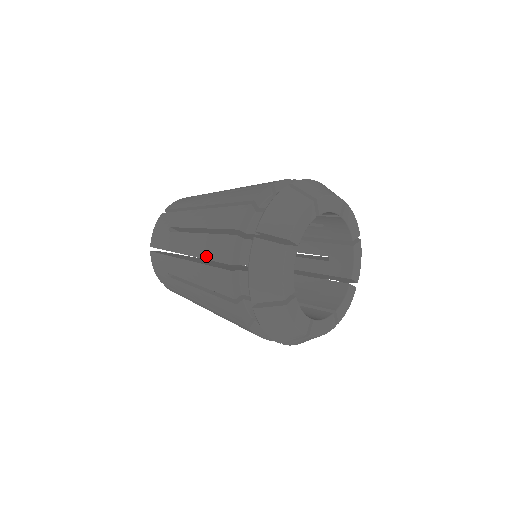
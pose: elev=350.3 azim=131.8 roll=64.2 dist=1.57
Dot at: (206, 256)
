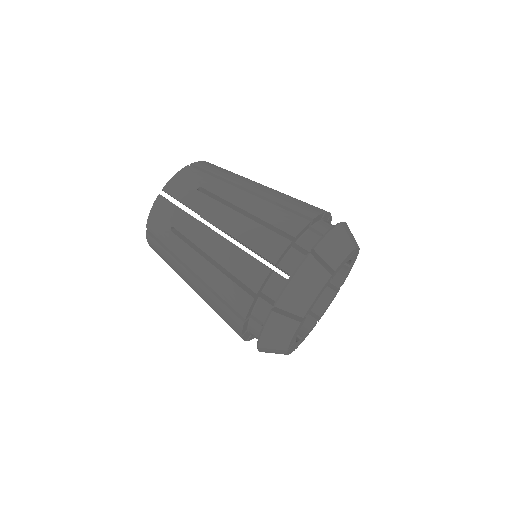
Dot at: (217, 291)
